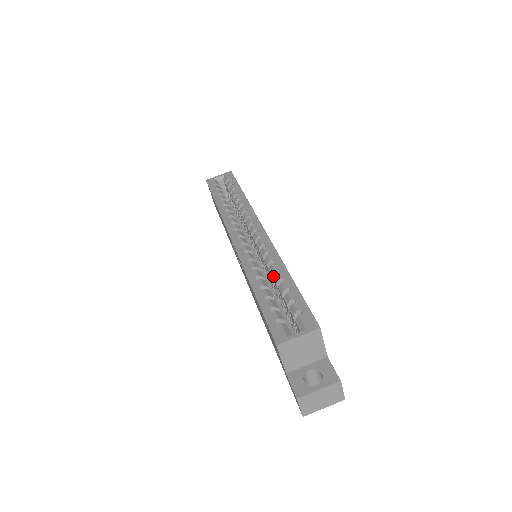
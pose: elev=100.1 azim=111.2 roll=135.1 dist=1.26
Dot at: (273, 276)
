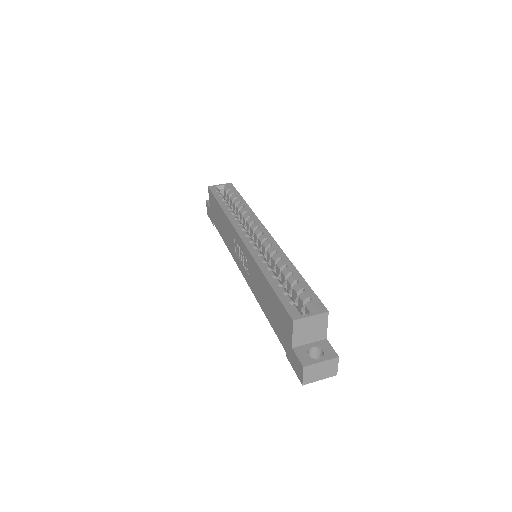
Dot at: (280, 270)
